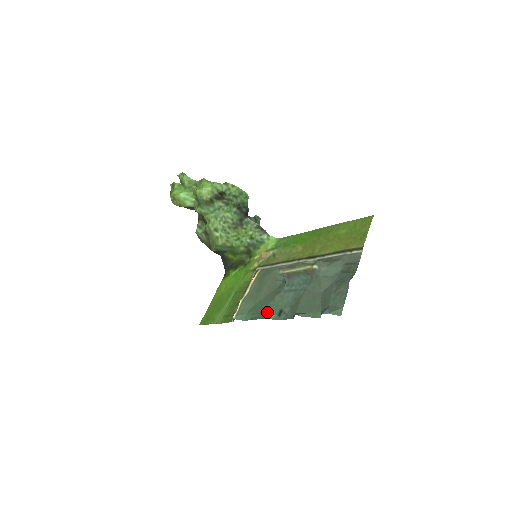
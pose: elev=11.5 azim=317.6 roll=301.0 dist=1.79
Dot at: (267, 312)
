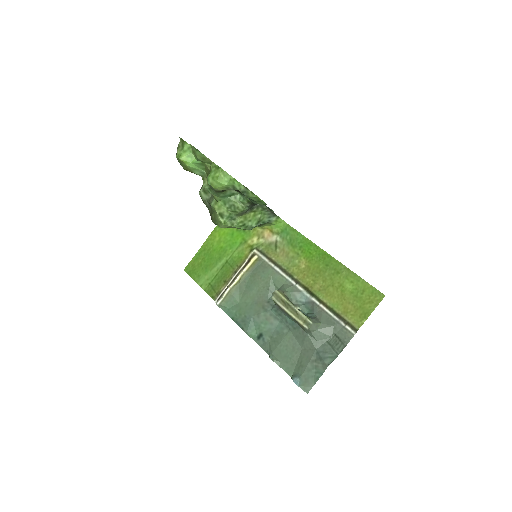
Dot at: (248, 327)
